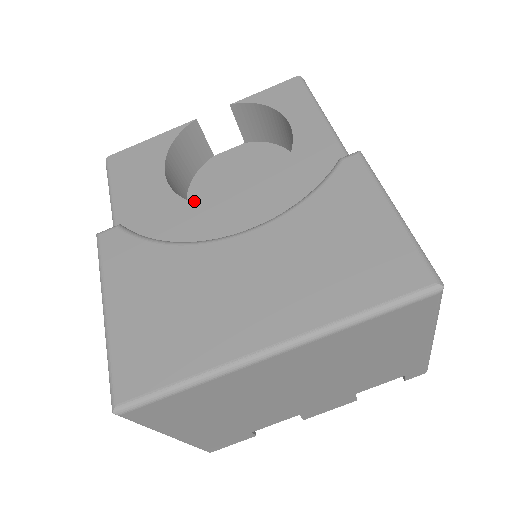
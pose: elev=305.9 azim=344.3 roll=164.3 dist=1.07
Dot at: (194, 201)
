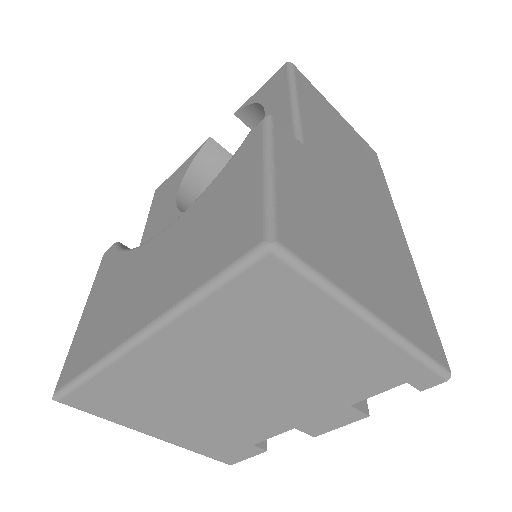
Dot at: occluded
